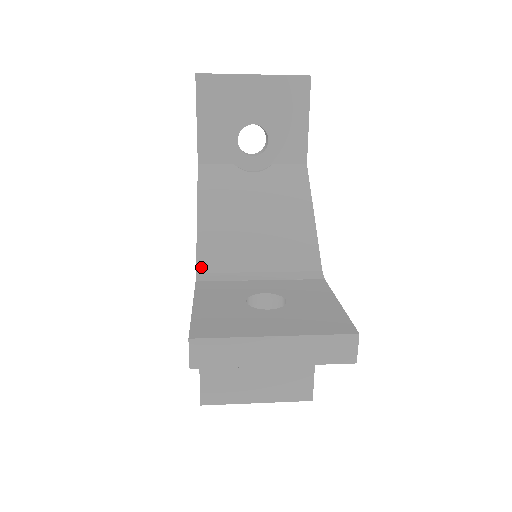
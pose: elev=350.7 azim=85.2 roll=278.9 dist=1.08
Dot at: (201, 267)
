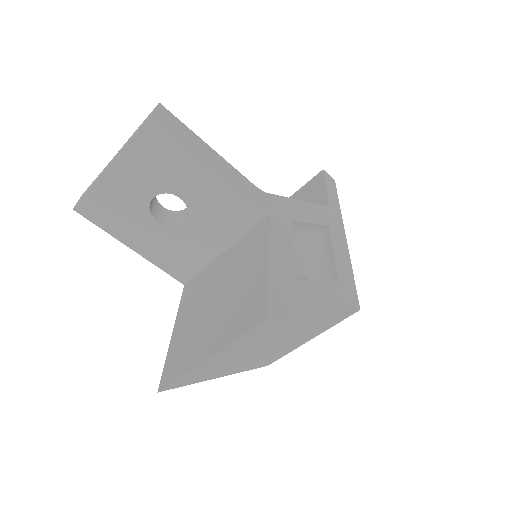
Dot at: occluded
